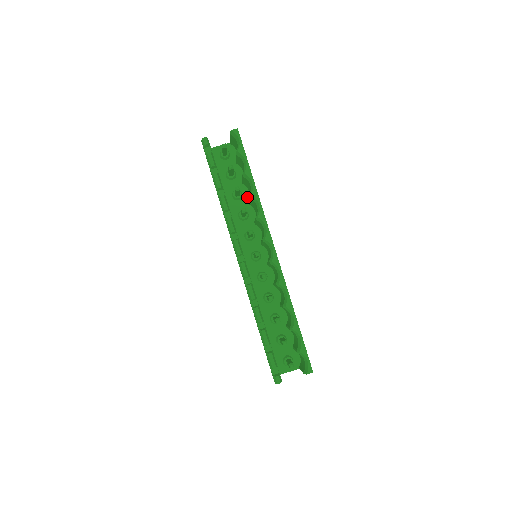
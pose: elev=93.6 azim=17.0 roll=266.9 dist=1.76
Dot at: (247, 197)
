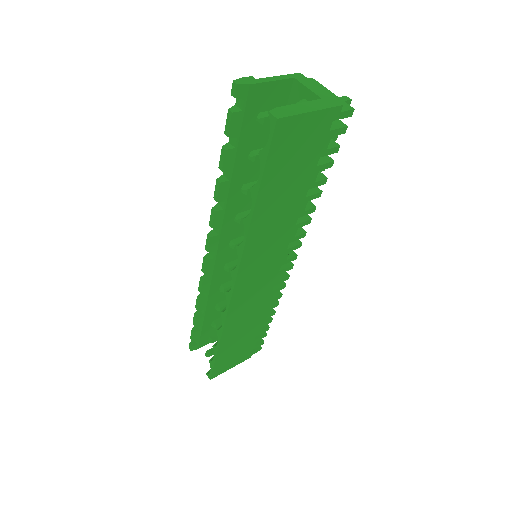
Dot at: occluded
